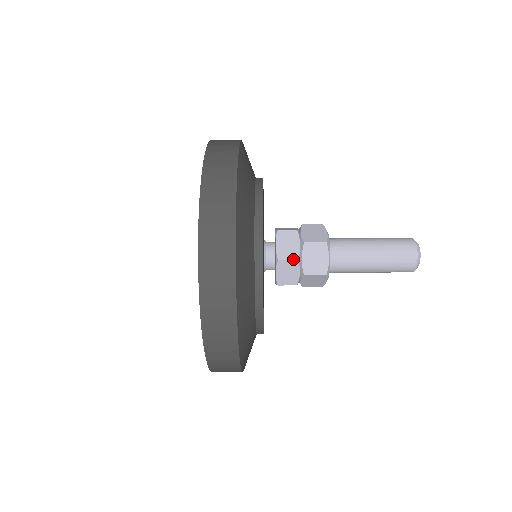
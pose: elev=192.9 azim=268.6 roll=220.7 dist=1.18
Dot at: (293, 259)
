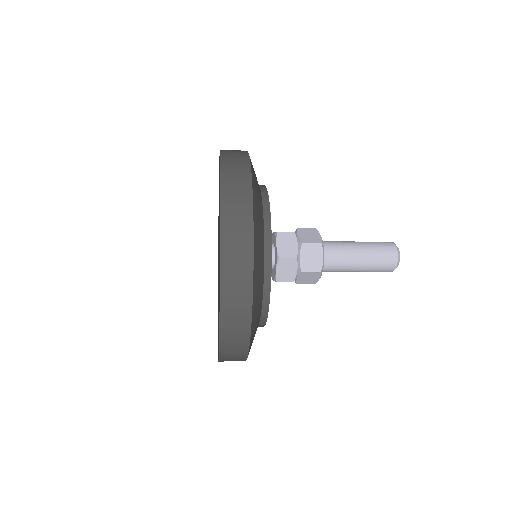
Dot at: (292, 257)
